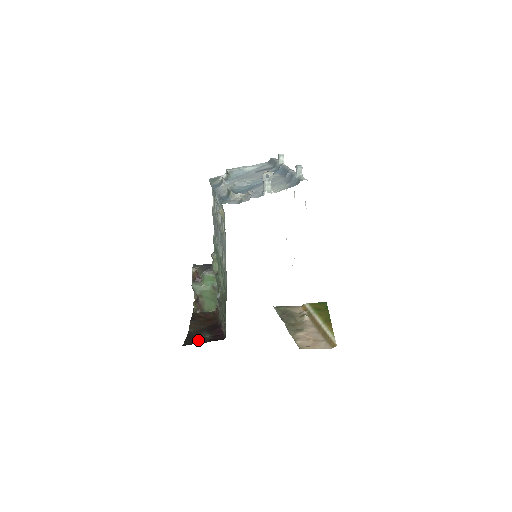
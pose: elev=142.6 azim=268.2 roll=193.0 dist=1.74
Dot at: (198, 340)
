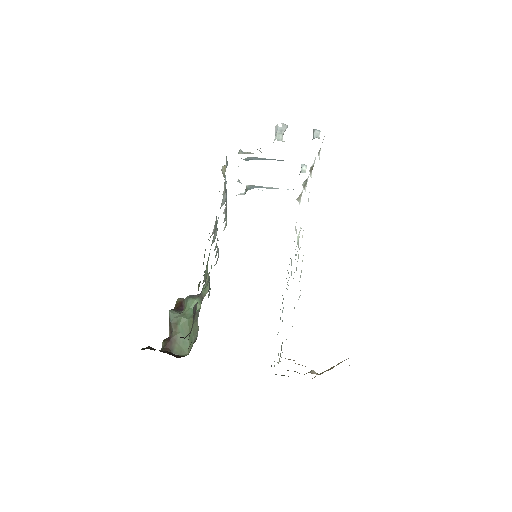
Dot at: occluded
